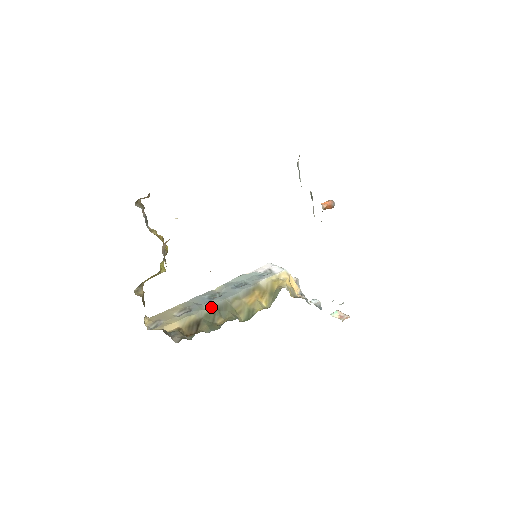
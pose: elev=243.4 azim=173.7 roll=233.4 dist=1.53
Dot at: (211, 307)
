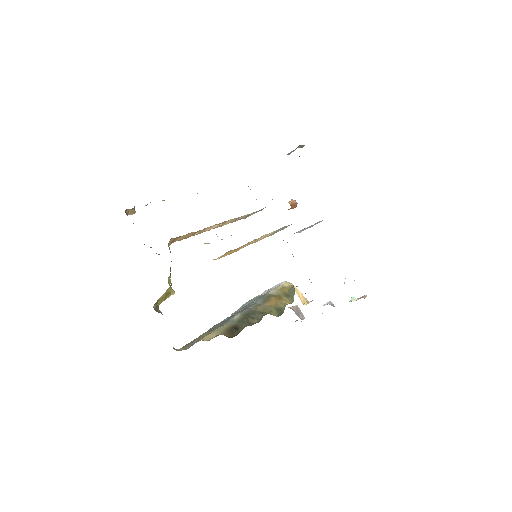
Dot at: (238, 316)
